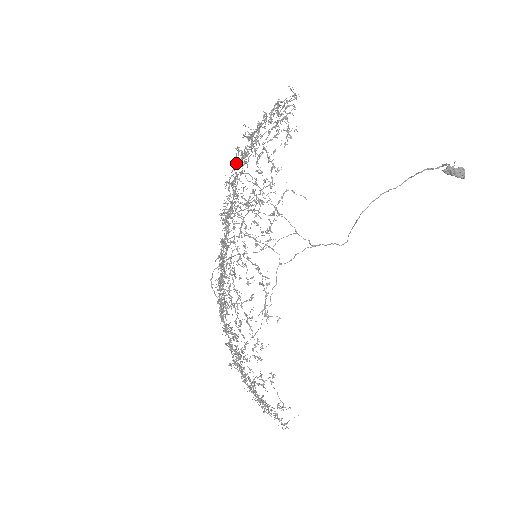
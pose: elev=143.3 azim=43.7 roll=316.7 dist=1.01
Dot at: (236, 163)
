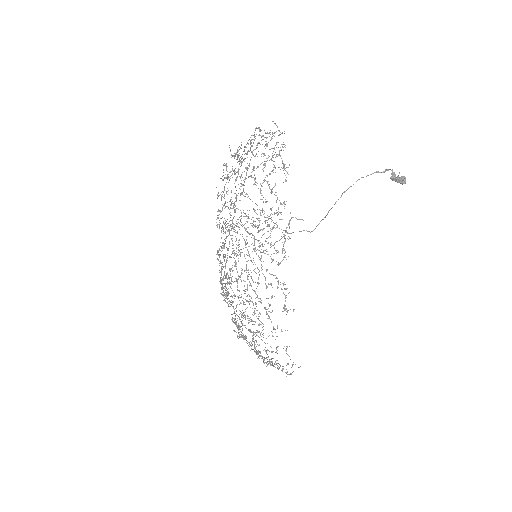
Dot at: (227, 179)
